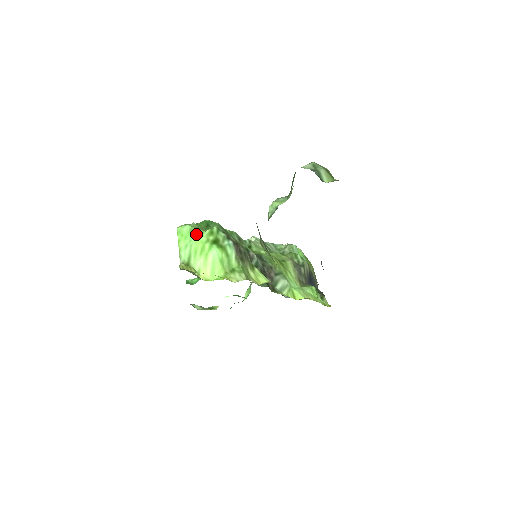
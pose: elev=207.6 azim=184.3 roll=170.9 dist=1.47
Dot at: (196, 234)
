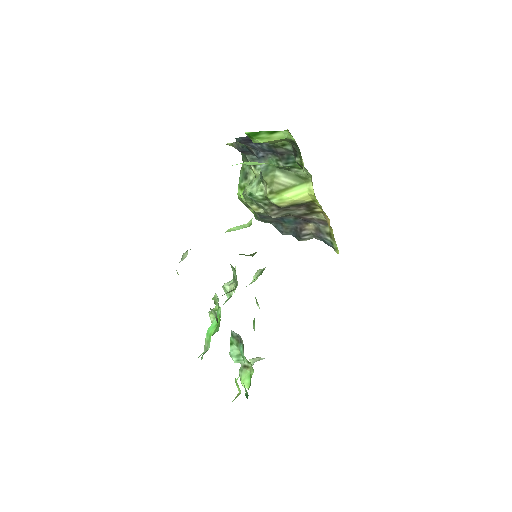
Dot at: occluded
